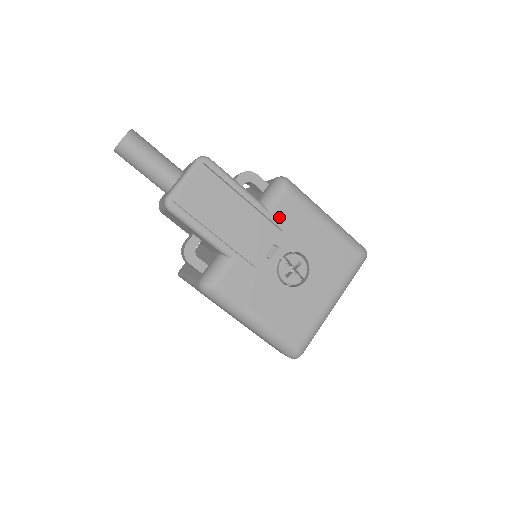
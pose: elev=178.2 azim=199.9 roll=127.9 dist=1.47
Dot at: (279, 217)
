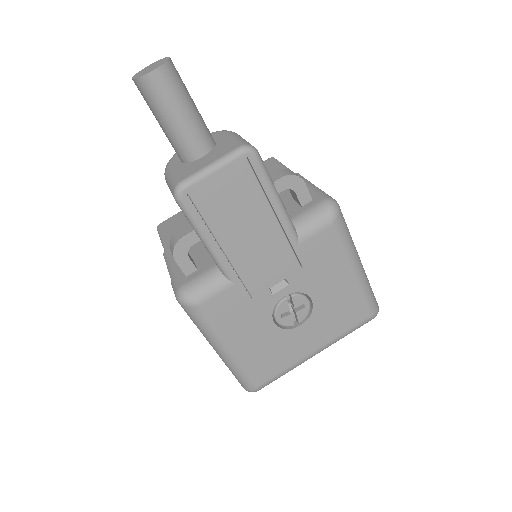
Dot at: (306, 251)
